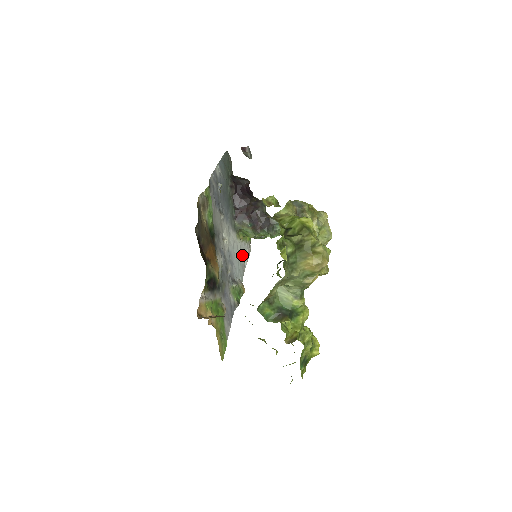
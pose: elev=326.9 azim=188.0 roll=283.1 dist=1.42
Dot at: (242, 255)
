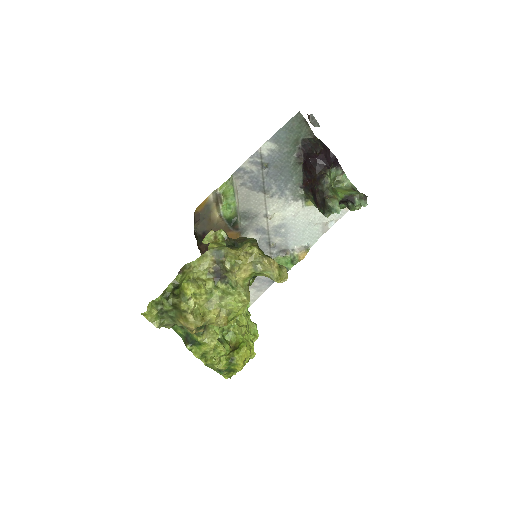
Dot at: (321, 218)
